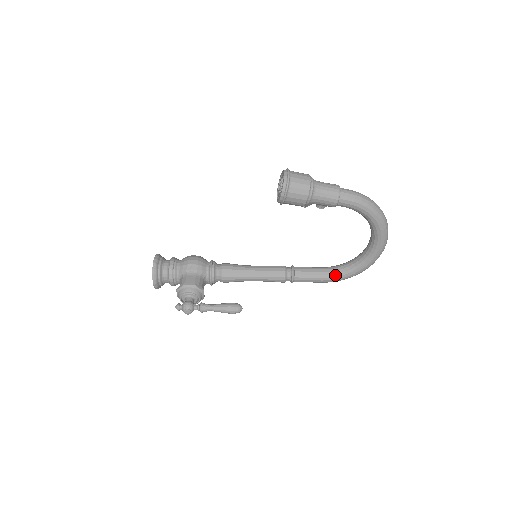
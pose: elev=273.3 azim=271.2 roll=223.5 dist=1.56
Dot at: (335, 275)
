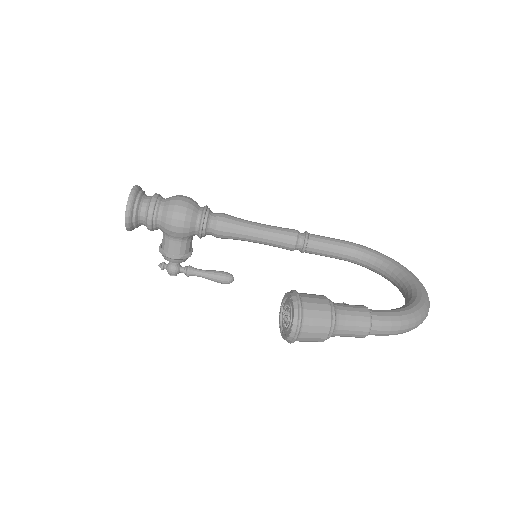
Dot at: (354, 263)
